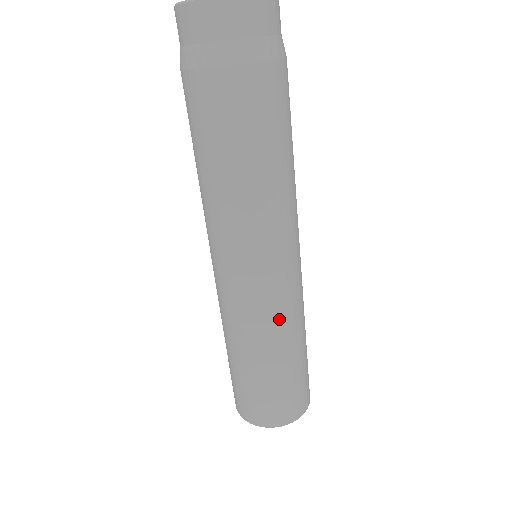
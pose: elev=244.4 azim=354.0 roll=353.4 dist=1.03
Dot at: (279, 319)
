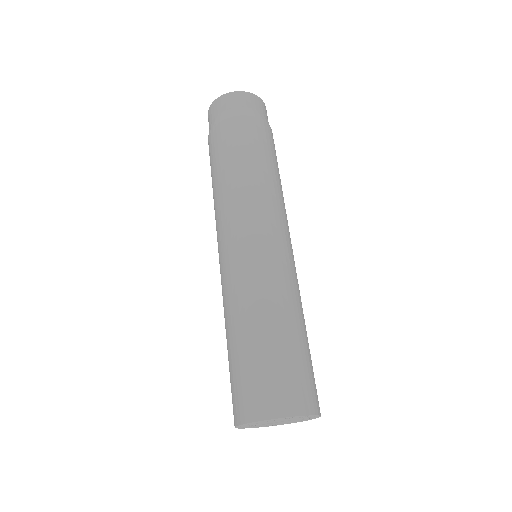
Dot at: (257, 282)
